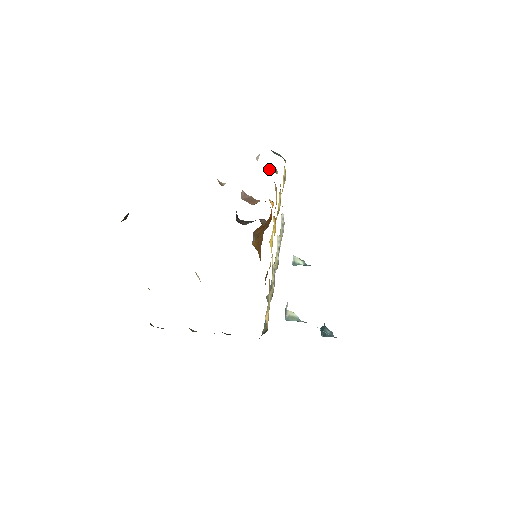
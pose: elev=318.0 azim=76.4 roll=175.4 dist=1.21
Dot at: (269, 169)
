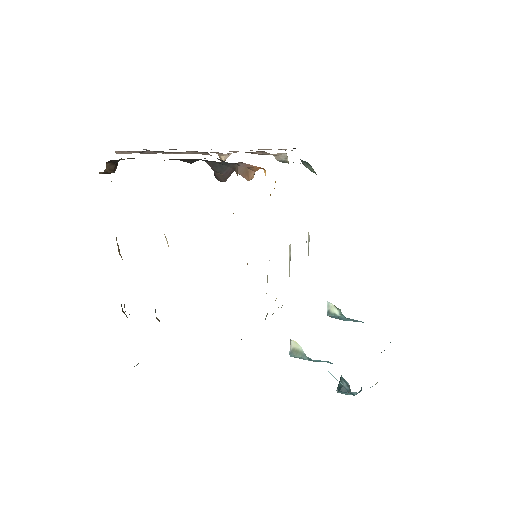
Dot at: (279, 155)
